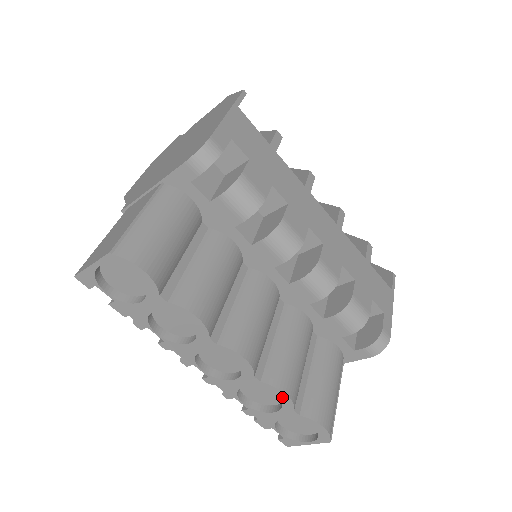
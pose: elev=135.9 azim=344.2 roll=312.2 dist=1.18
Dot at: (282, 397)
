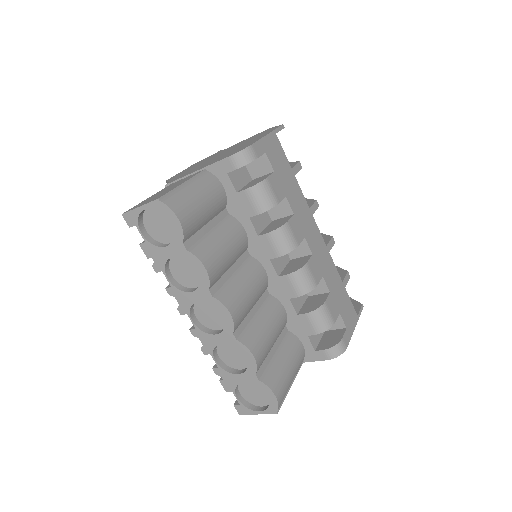
Dot at: (250, 358)
